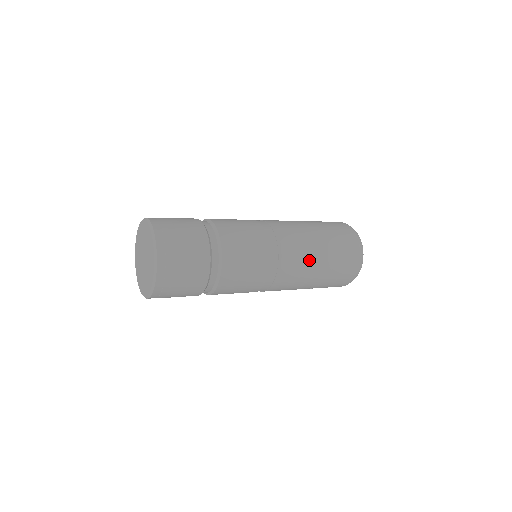
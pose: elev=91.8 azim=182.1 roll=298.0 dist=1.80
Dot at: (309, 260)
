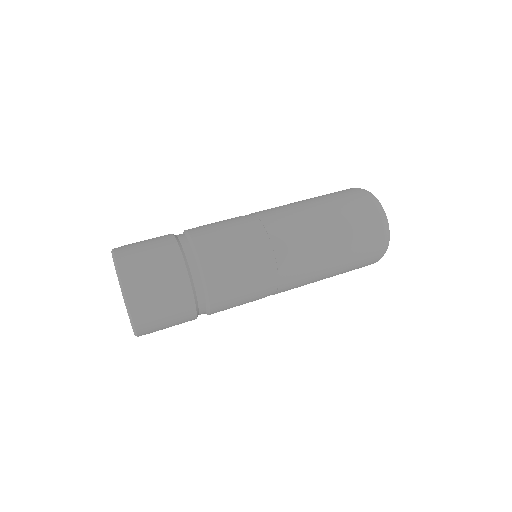
Dot at: (317, 257)
